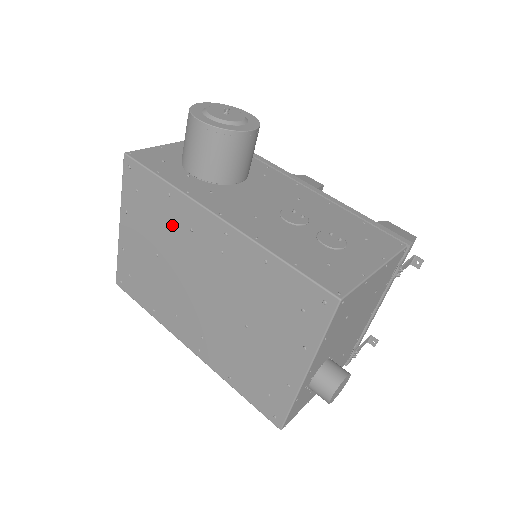
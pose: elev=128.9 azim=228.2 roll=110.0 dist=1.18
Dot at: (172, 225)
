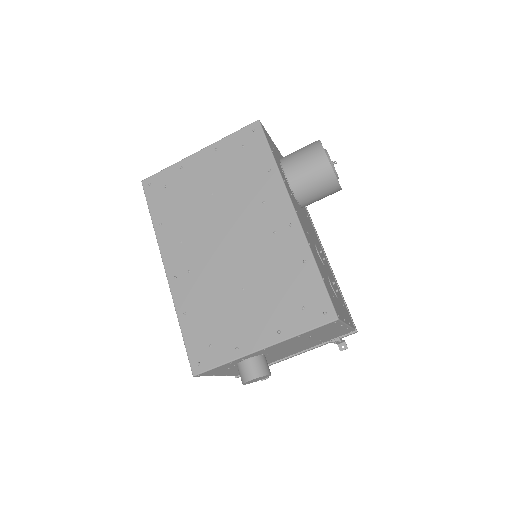
Dot at: (250, 187)
